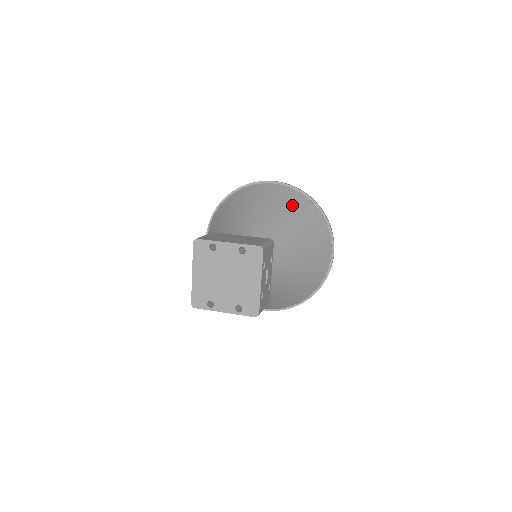
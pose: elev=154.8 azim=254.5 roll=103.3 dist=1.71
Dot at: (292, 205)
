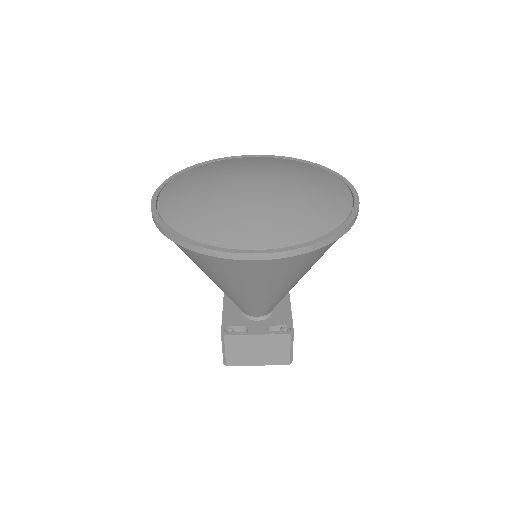
Dot at: (299, 268)
